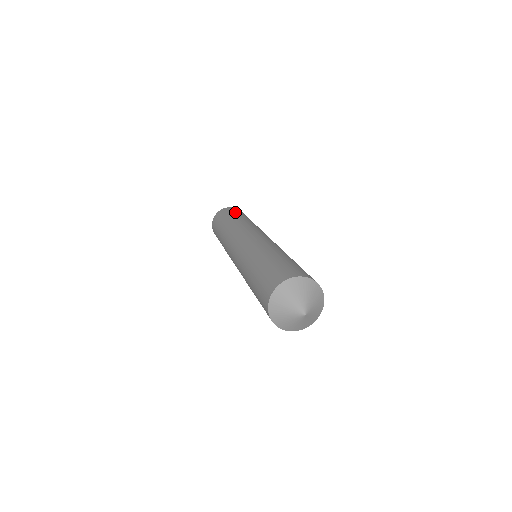
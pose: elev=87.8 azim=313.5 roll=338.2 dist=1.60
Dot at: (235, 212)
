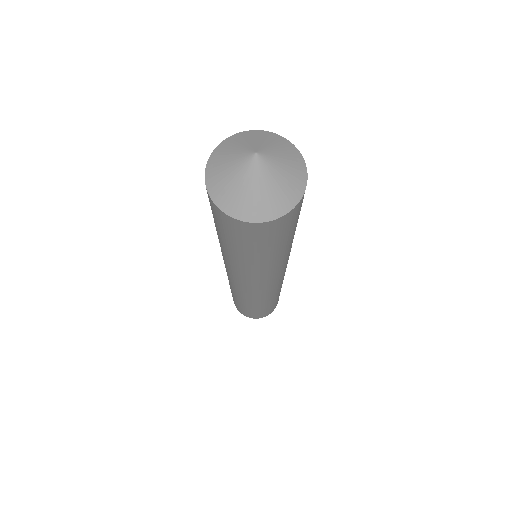
Dot at: occluded
